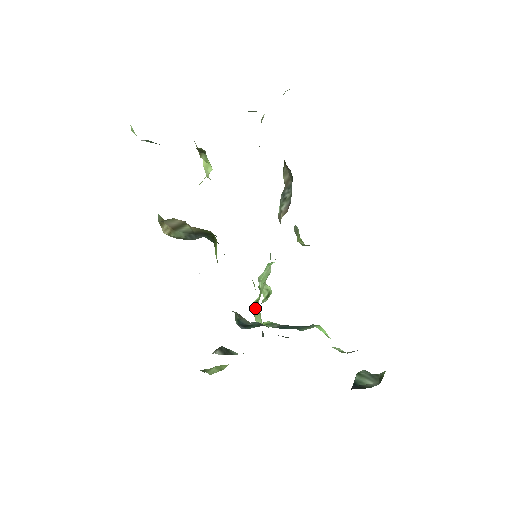
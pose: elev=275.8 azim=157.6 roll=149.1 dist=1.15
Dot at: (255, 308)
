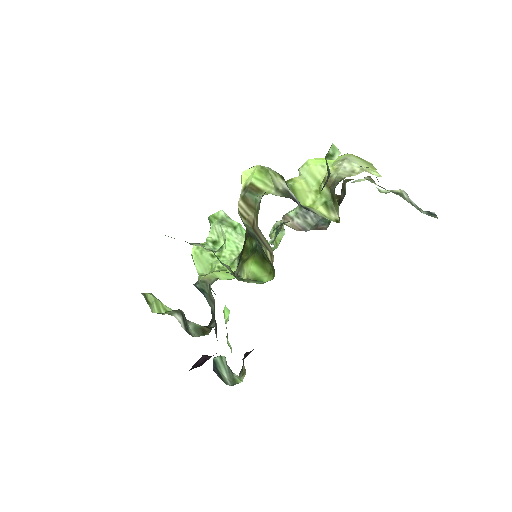
Dot at: (206, 258)
